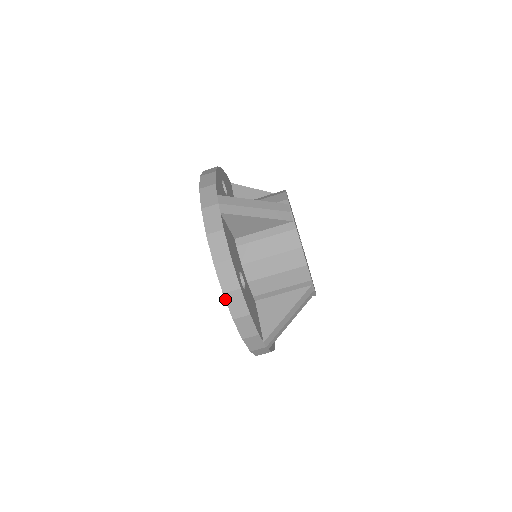
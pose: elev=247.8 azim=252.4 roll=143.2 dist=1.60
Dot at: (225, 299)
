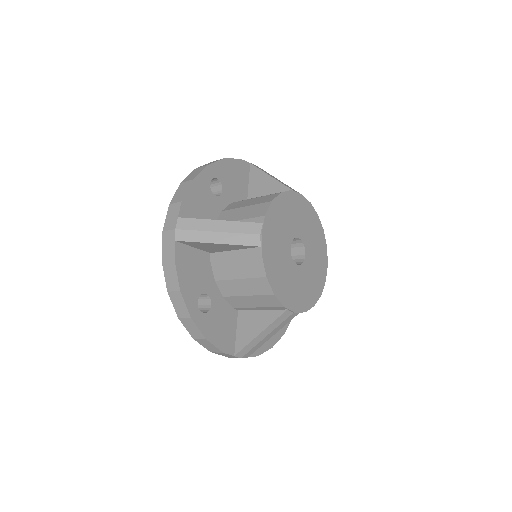
Dot at: (182, 323)
